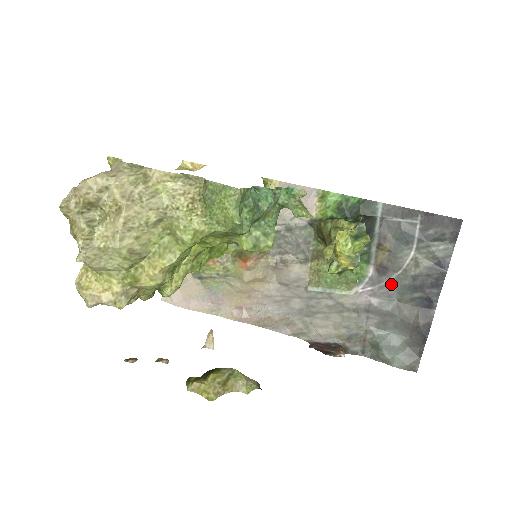
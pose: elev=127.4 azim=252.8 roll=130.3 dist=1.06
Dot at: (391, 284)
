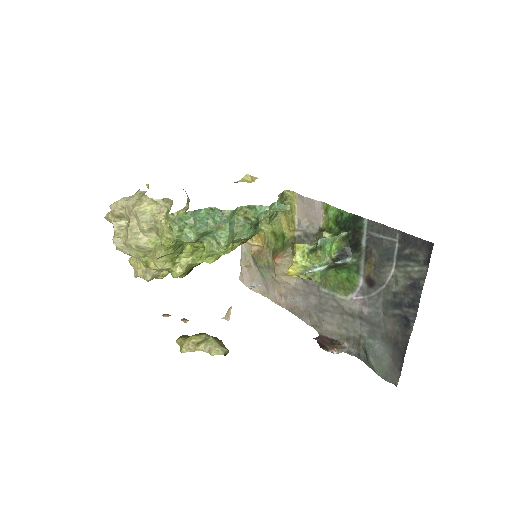
Dot at: (377, 297)
